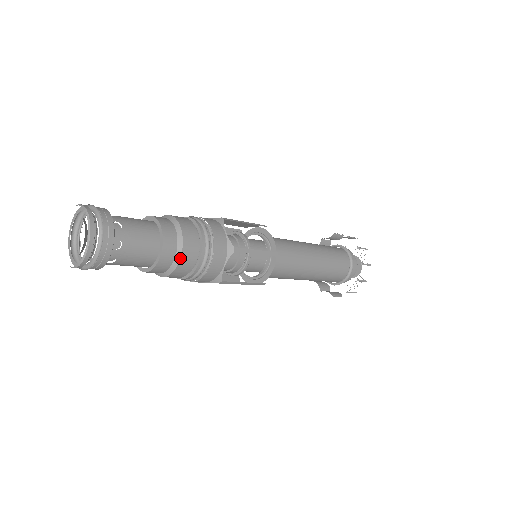
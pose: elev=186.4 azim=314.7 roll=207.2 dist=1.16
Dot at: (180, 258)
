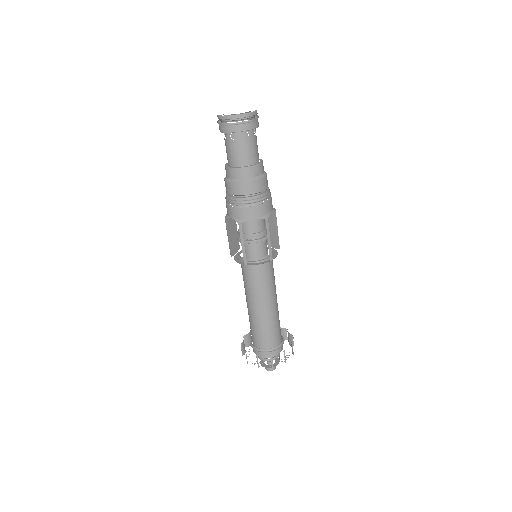
Dot at: (250, 181)
